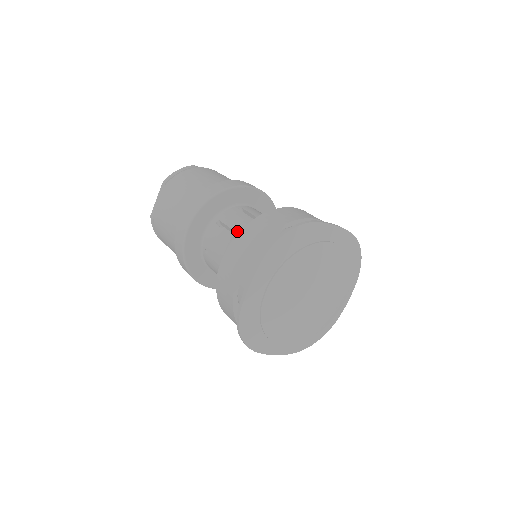
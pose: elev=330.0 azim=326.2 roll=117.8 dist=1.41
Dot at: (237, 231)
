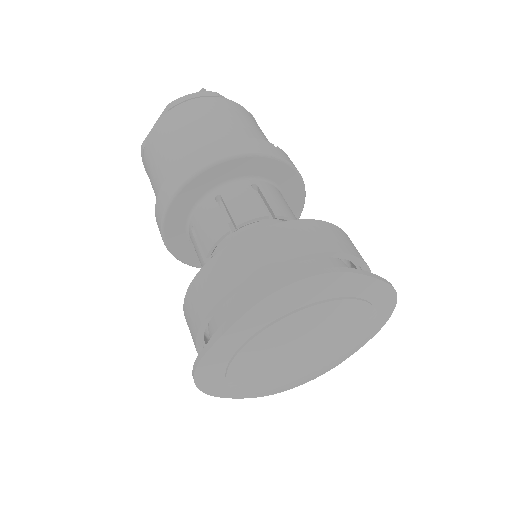
Dot at: (238, 224)
